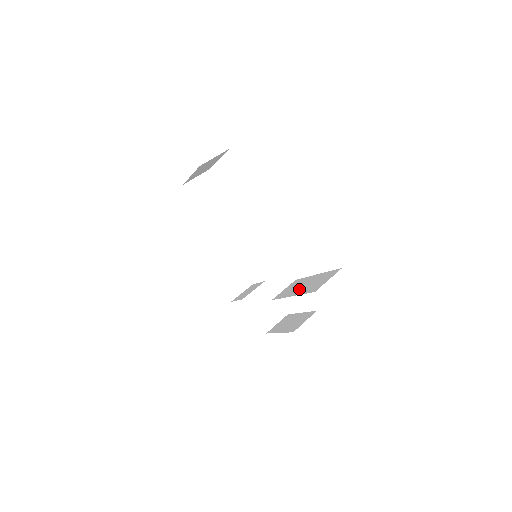
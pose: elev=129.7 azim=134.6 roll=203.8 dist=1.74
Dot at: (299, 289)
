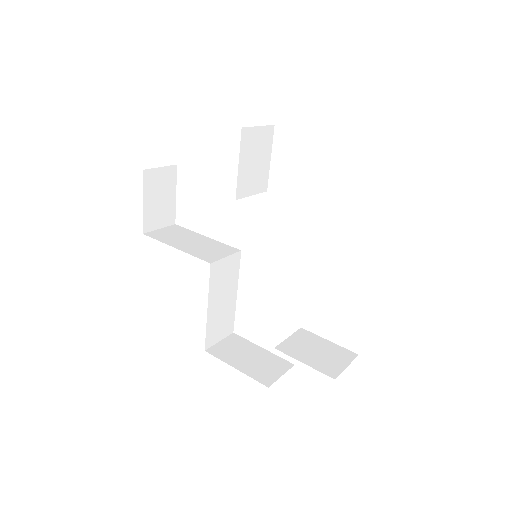
Dot at: occluded
